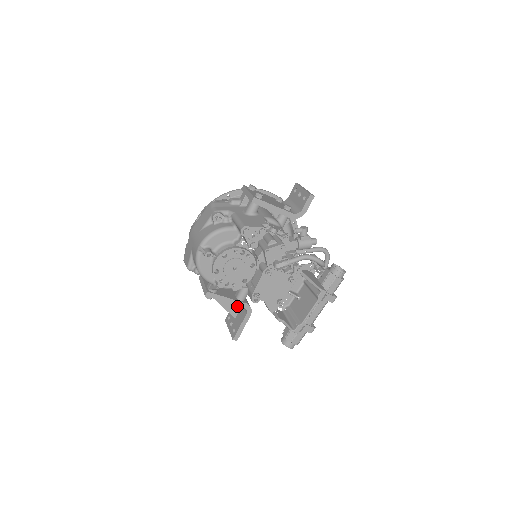
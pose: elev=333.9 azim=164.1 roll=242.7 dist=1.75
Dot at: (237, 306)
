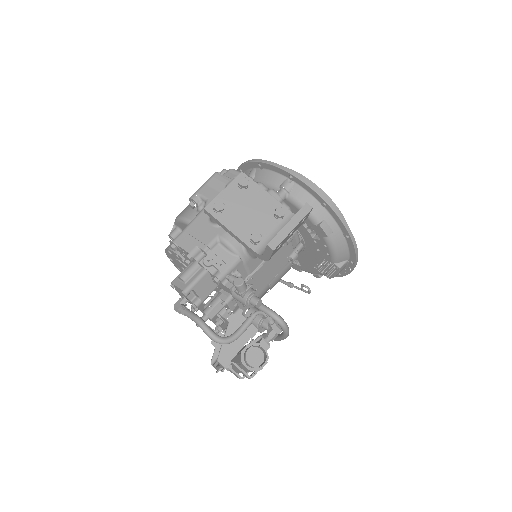
Dot at: occluded
